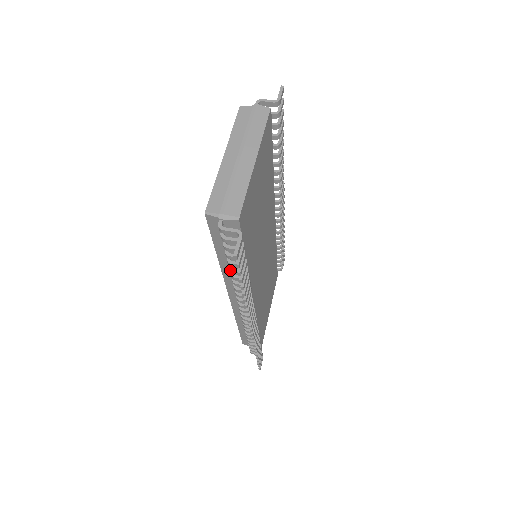
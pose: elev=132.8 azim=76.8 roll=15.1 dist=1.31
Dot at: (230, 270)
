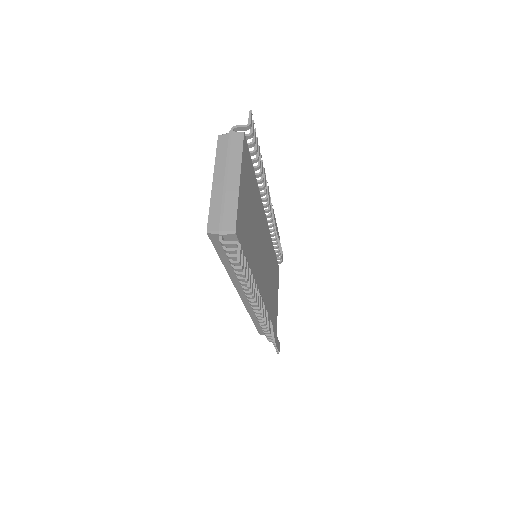
Dot at: (236, 274)
